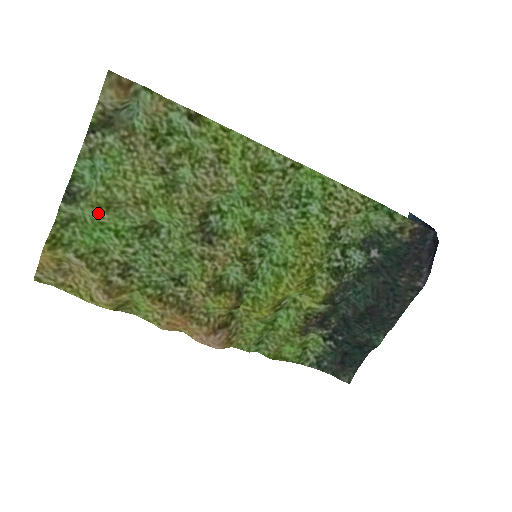
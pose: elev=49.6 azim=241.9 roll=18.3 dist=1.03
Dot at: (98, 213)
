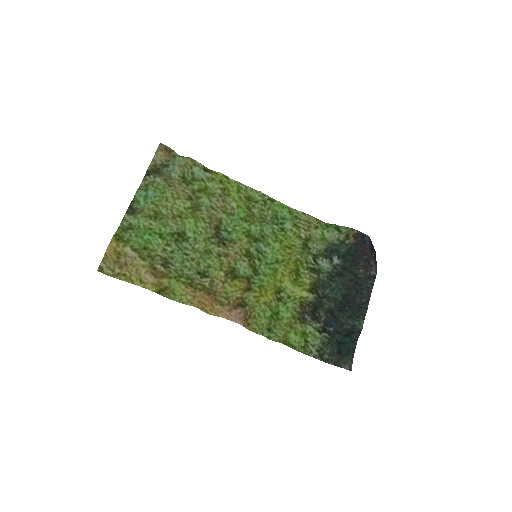
Dot at: (149, 222)
